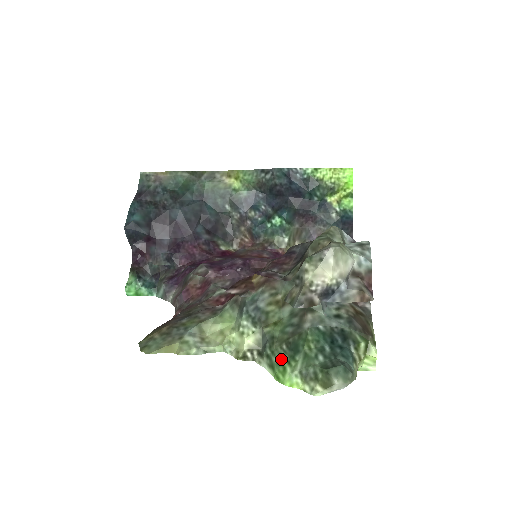
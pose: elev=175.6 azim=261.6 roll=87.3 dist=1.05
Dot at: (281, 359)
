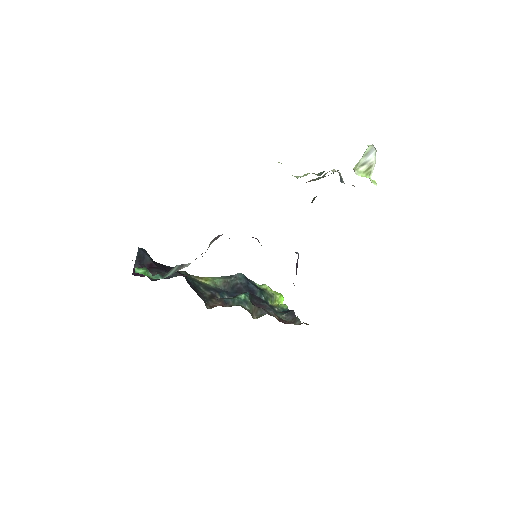
Dot at: occluded
